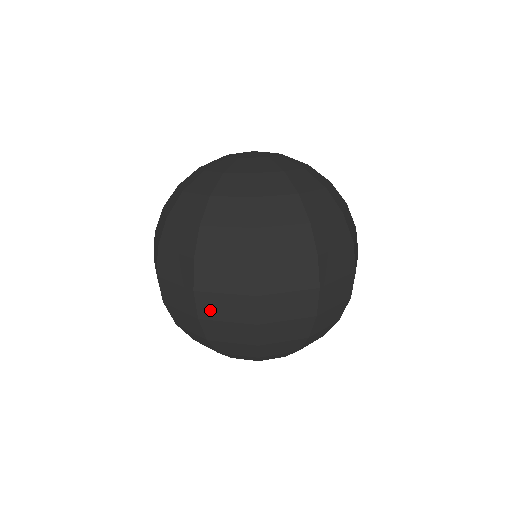
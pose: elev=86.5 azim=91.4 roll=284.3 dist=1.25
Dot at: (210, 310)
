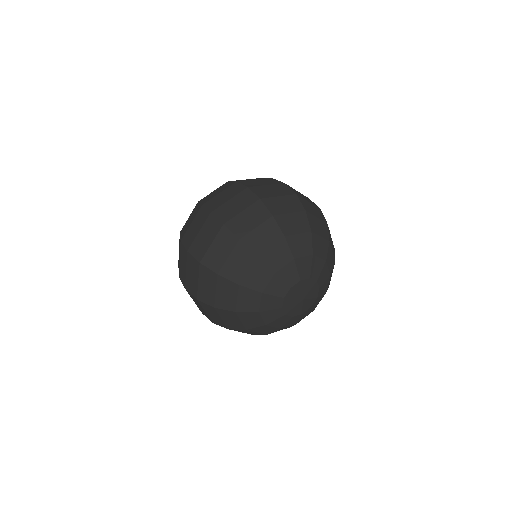
Dot at: (200, 250)
